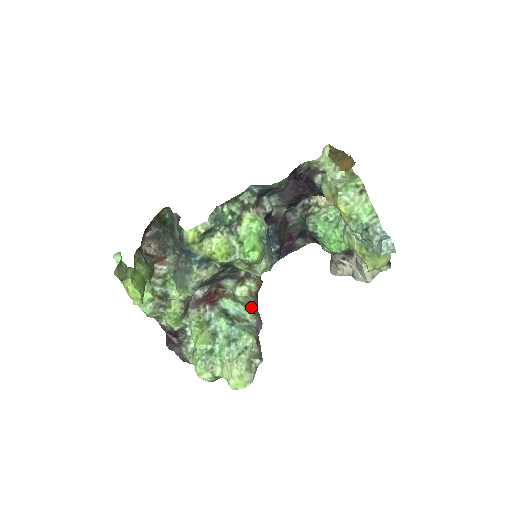
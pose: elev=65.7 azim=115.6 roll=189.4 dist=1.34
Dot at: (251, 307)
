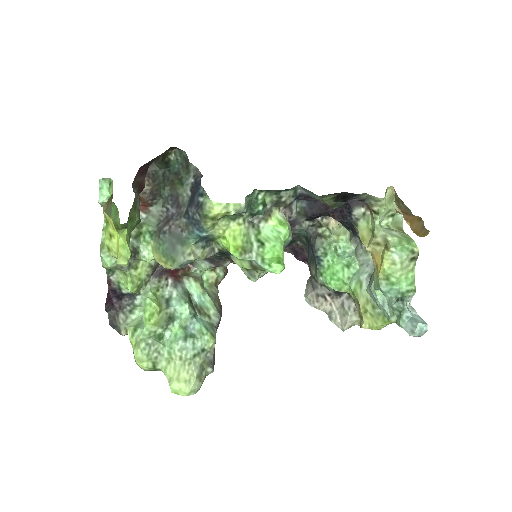
Dot at: (217, 302)
